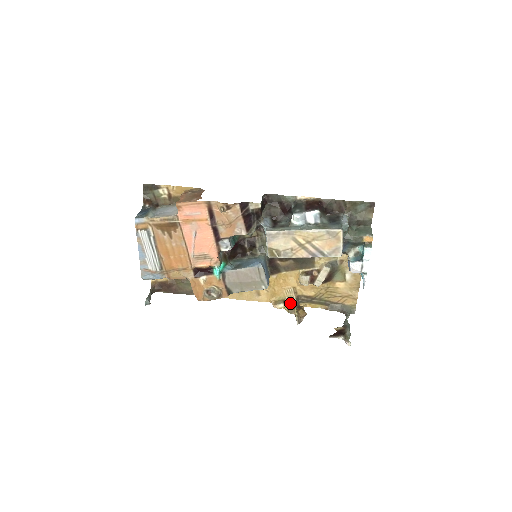
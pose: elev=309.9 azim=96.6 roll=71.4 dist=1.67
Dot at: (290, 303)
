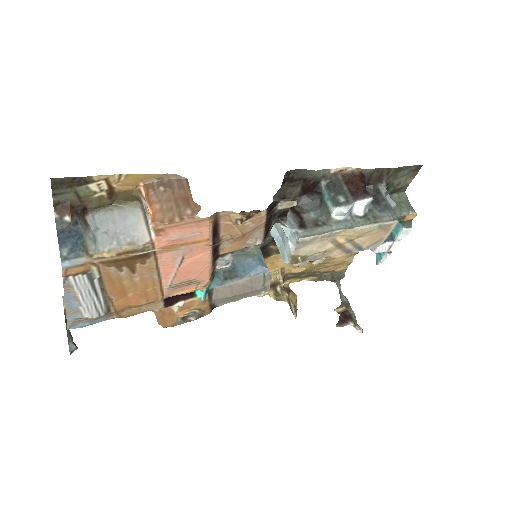
Dot at: (275, 287)
